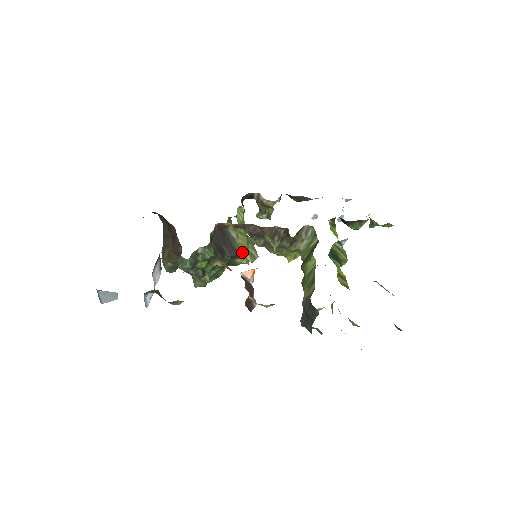
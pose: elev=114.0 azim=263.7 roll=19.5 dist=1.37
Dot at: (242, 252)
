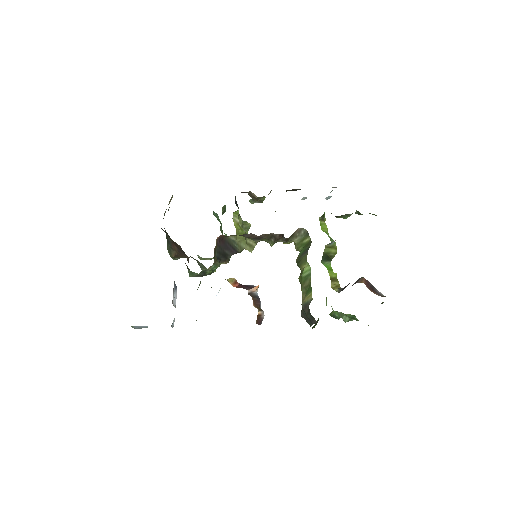
Dot at: (242, 247)
